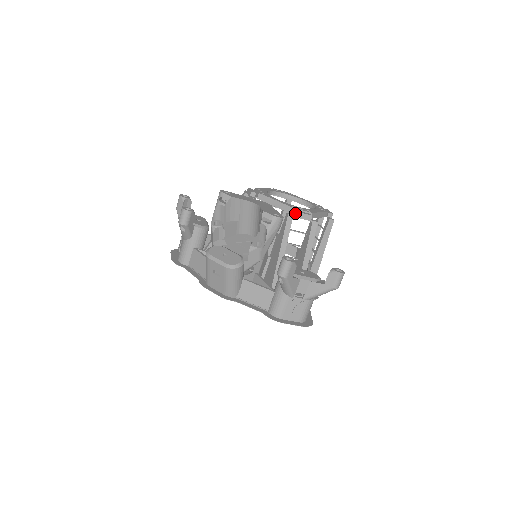
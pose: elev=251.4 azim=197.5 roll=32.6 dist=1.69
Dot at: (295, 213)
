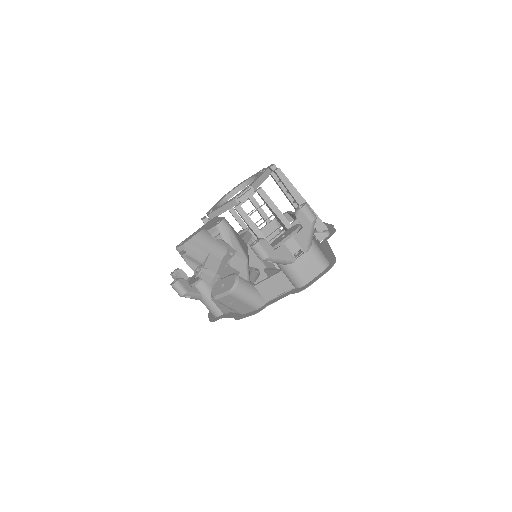
Dot at: (239, 201)
